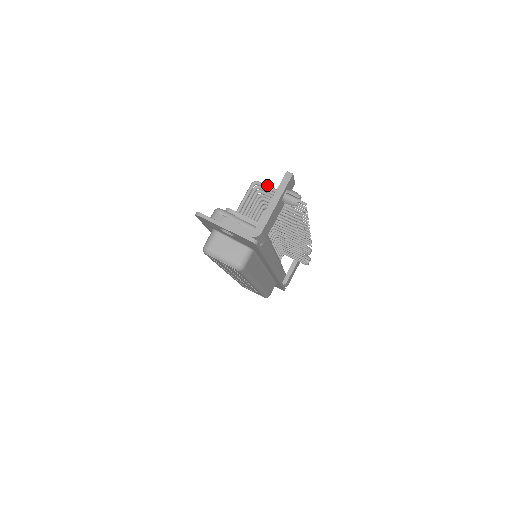
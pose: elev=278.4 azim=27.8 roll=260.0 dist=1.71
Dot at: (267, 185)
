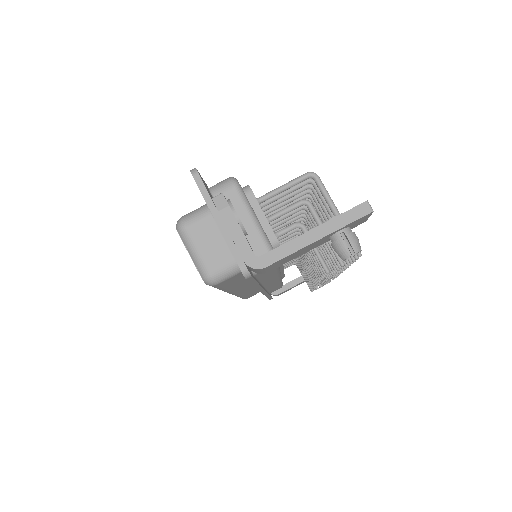
Dot at: occluded
